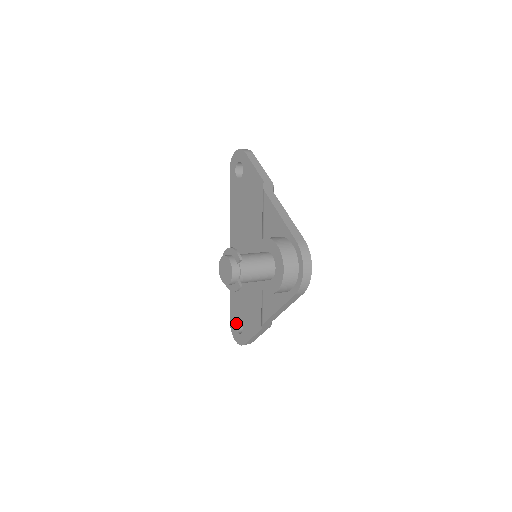
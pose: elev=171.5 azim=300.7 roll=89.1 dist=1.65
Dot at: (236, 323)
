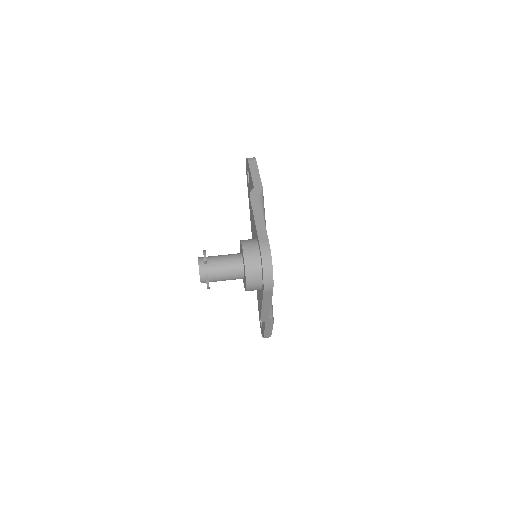
Dot at: occluded
